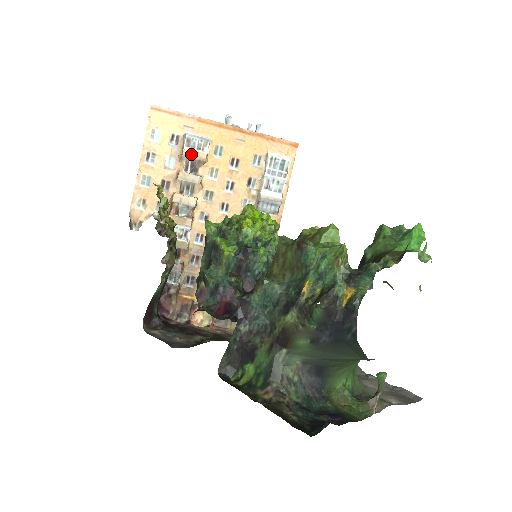
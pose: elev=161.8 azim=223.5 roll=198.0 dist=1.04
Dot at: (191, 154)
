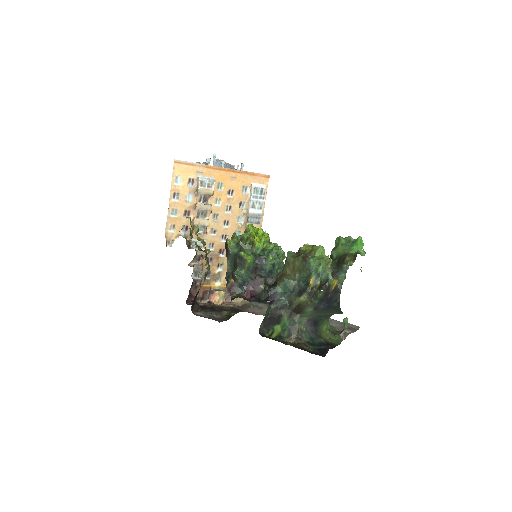
Dot at: (204, 191)
